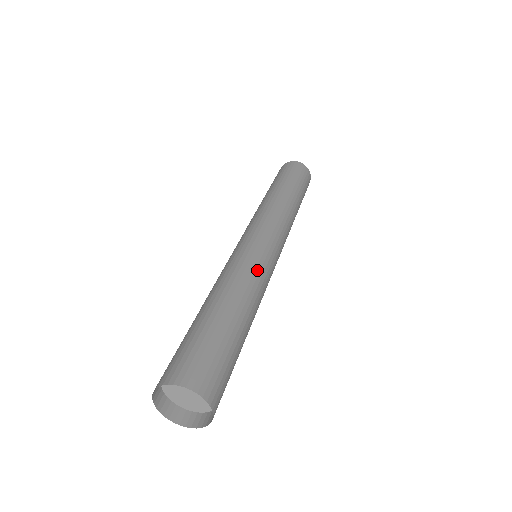
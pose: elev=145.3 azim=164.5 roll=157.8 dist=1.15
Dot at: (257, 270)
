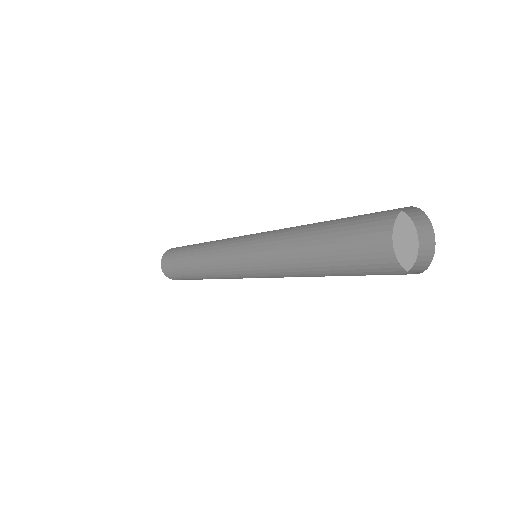
Dot at: occluded
